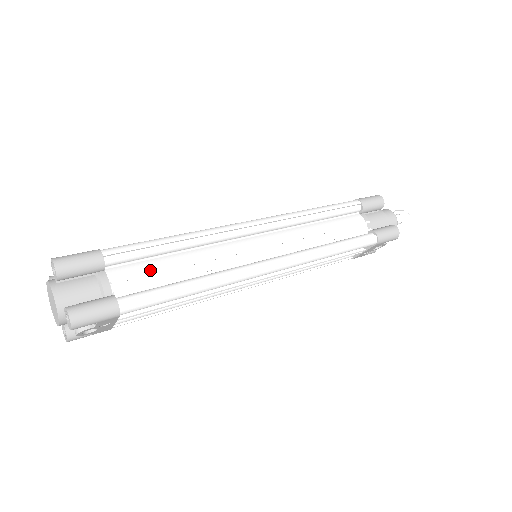
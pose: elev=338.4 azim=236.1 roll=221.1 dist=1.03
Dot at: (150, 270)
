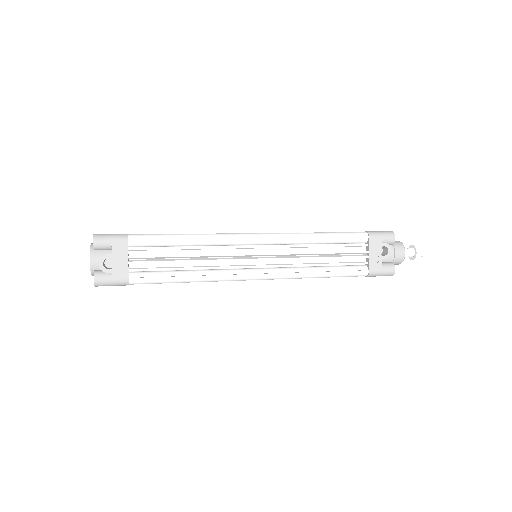
Dot at: occluded
